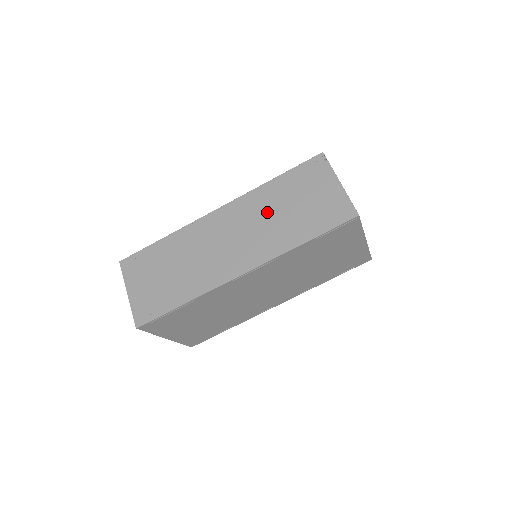
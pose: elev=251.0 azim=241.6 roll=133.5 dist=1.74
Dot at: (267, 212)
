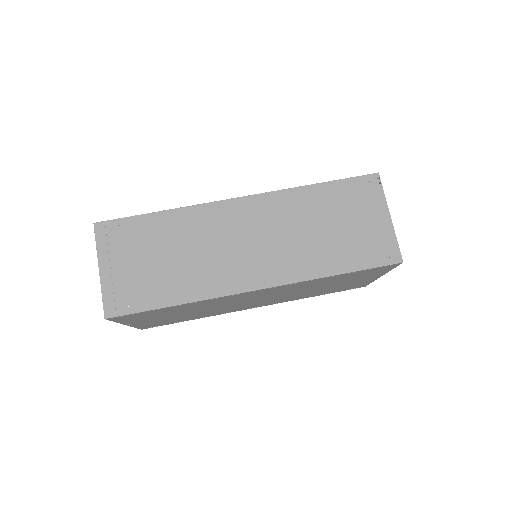
Dot at: (300, 223)
